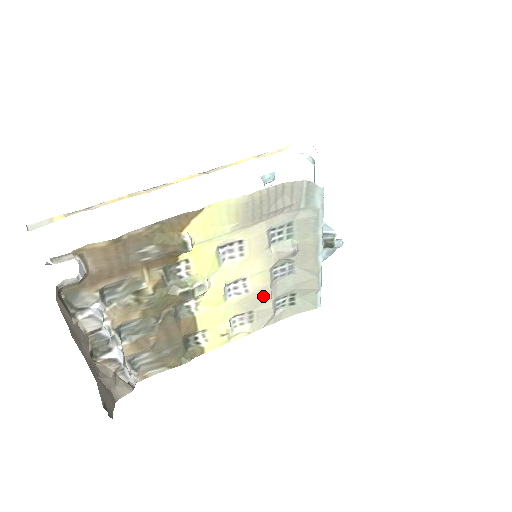
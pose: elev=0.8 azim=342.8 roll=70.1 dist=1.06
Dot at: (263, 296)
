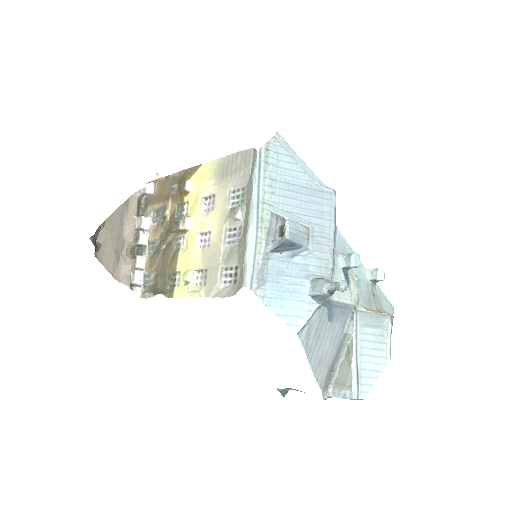
Dot at: (216, 256)
